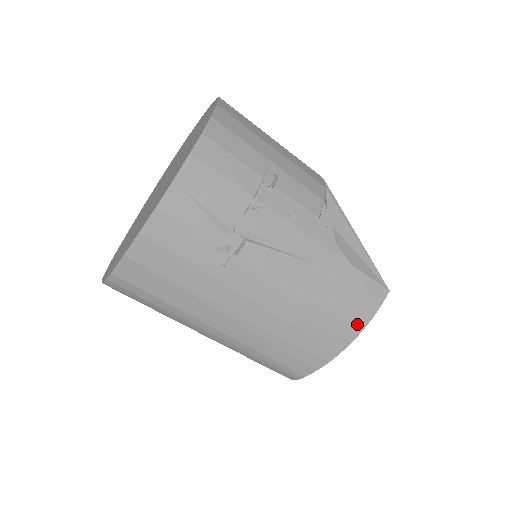
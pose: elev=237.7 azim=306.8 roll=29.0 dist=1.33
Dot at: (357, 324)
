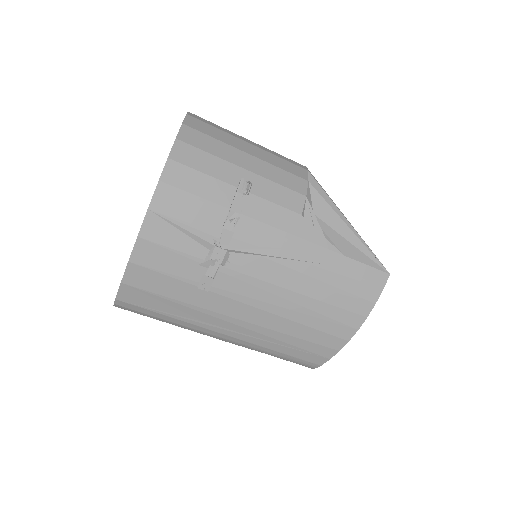
Dot at: (360, 312)
